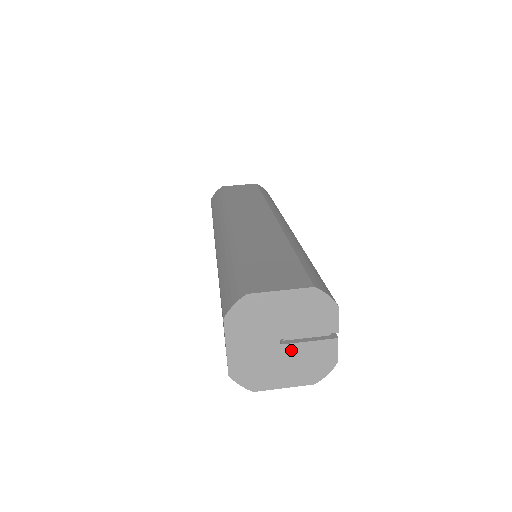
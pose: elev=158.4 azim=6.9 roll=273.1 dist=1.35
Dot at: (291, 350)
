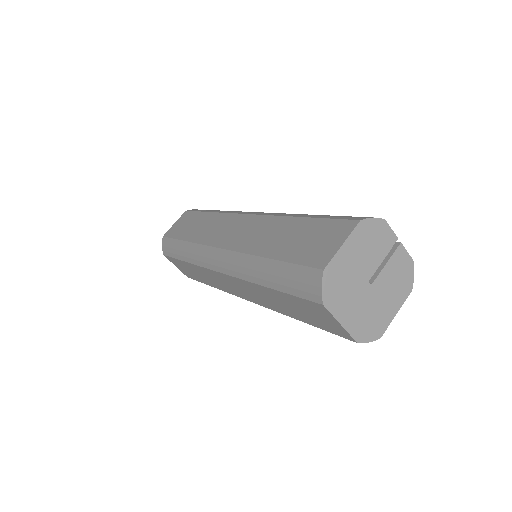
Dot at: (380, 282)
